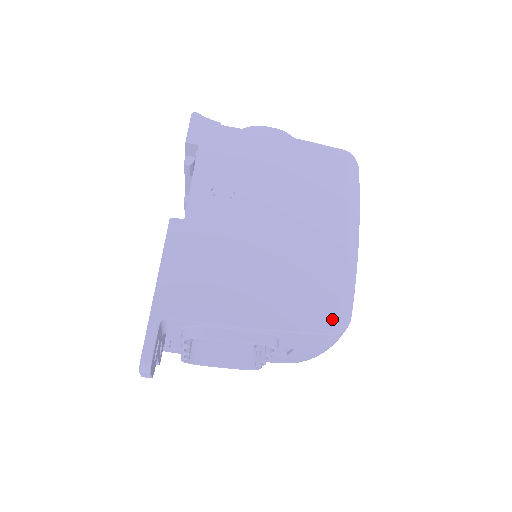
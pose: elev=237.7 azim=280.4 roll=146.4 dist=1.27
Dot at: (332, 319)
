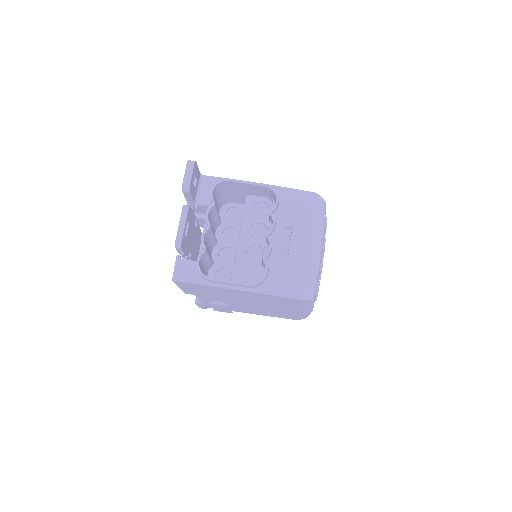
Dot at: occluded
